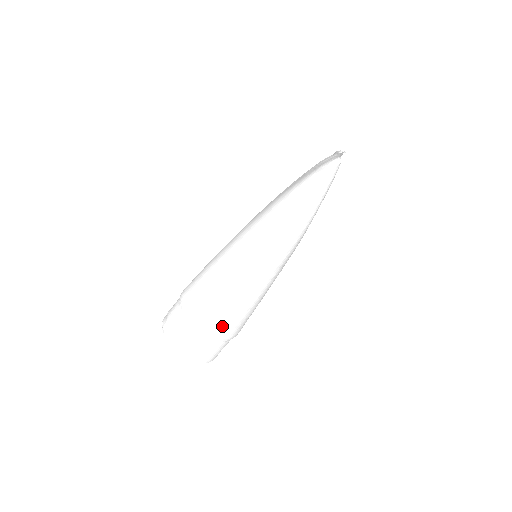
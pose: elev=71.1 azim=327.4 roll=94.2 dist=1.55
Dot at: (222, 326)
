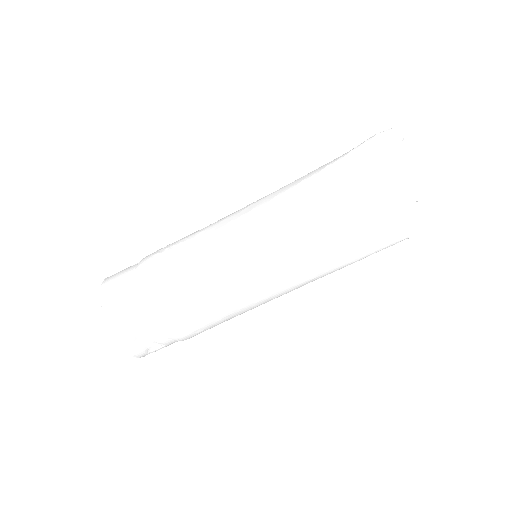
Dot at: (159, 280)
